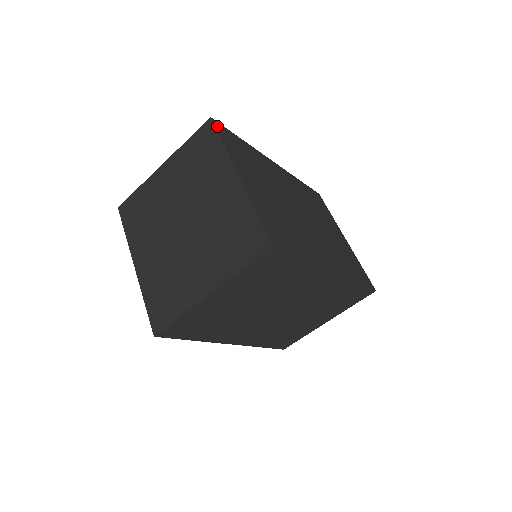
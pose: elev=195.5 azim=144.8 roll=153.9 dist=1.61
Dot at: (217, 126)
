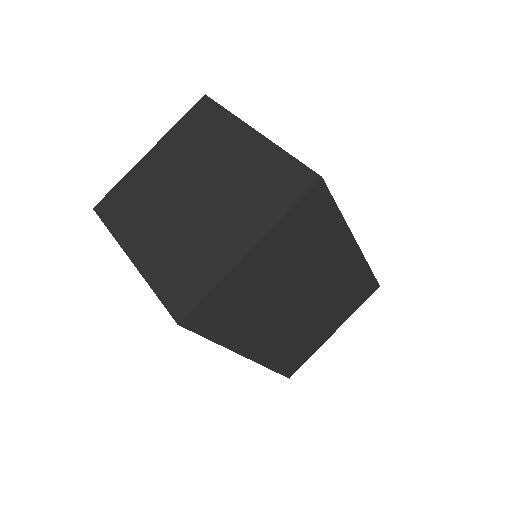
Dot at: occluded
